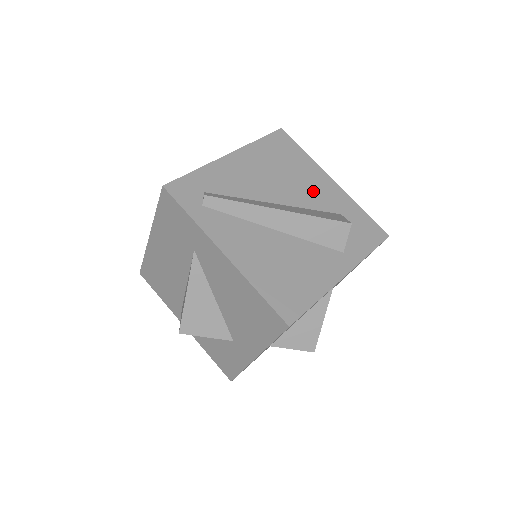
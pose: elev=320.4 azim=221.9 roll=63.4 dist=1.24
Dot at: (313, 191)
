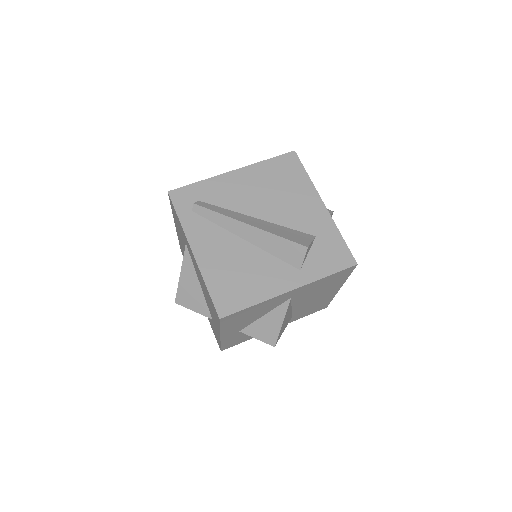
Dot at: (298, 211)
